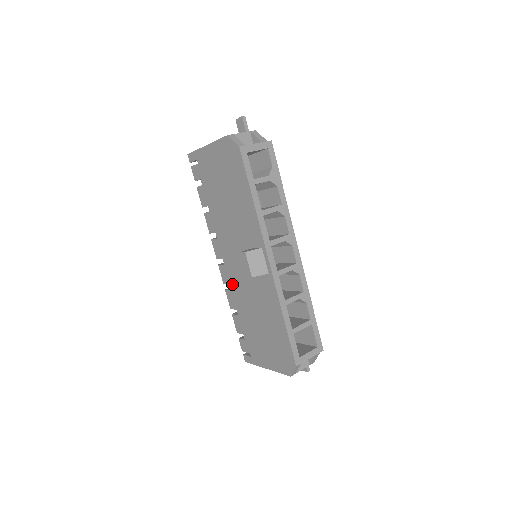
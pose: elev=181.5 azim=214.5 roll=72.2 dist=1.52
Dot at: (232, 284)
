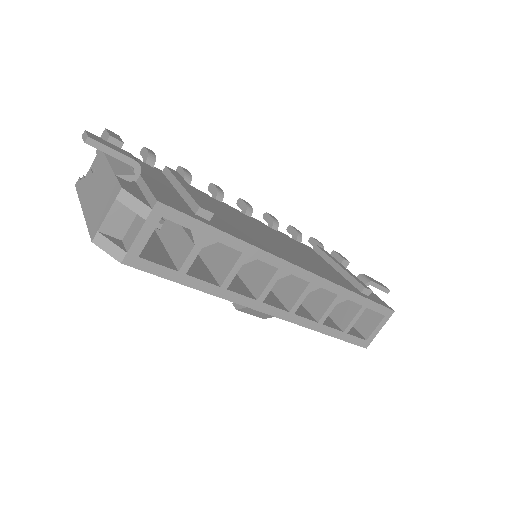
Dot at: occluded
